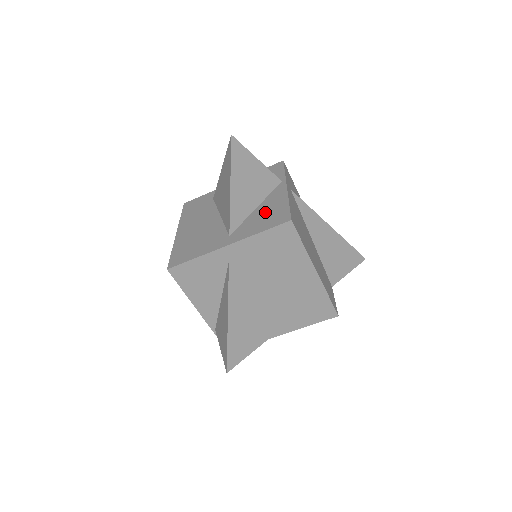
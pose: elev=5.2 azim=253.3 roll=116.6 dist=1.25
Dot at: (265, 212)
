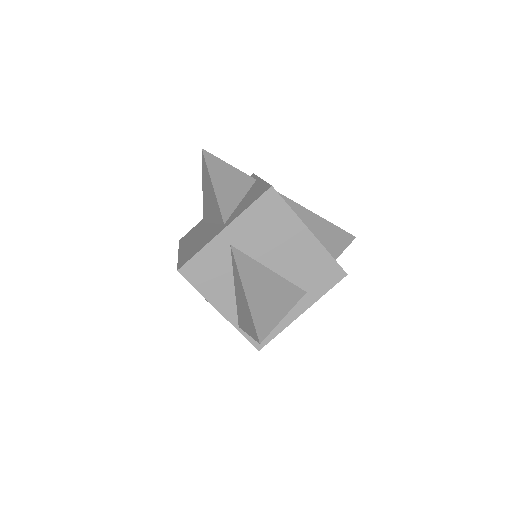
Dot at: (249, 197)
